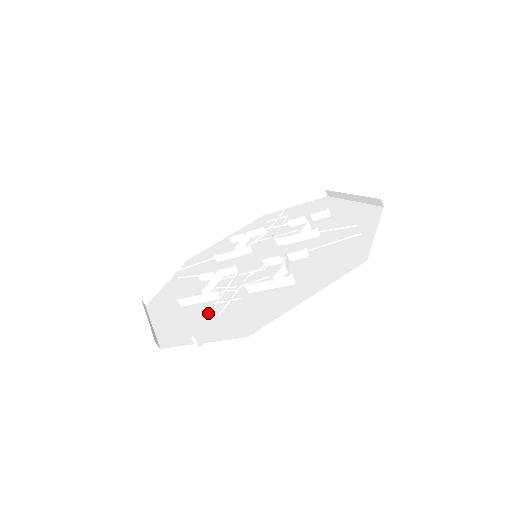
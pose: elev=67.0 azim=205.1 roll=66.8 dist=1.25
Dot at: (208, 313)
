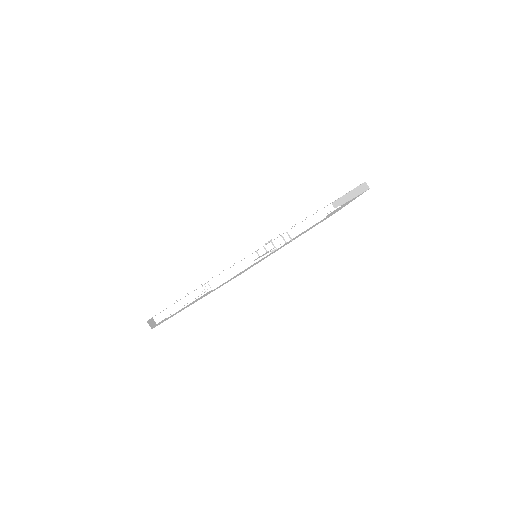
Dot at: occluded
